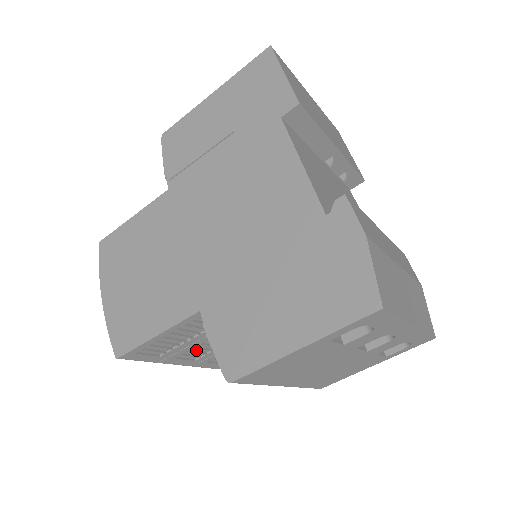
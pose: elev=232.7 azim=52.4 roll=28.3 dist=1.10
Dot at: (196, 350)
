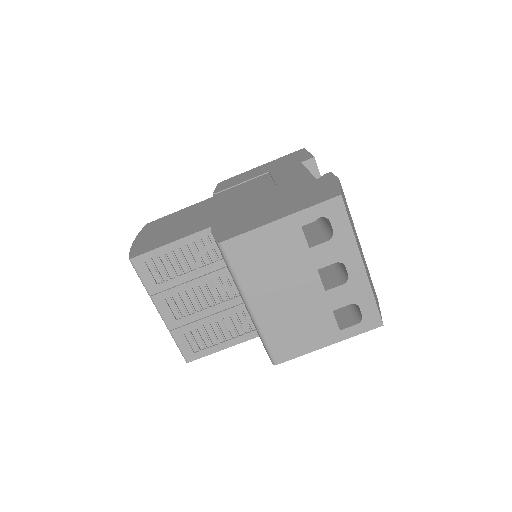
Dot at: (184, 301)
